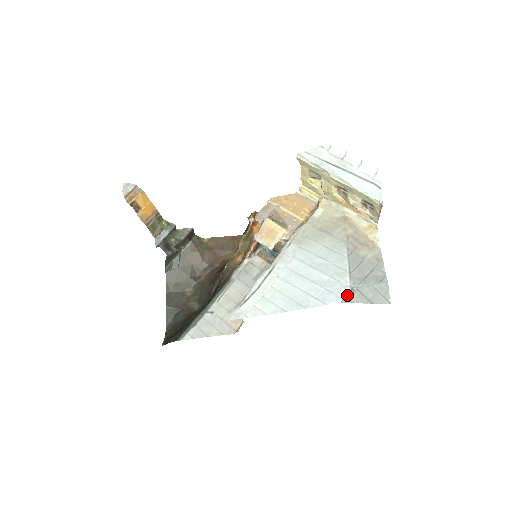
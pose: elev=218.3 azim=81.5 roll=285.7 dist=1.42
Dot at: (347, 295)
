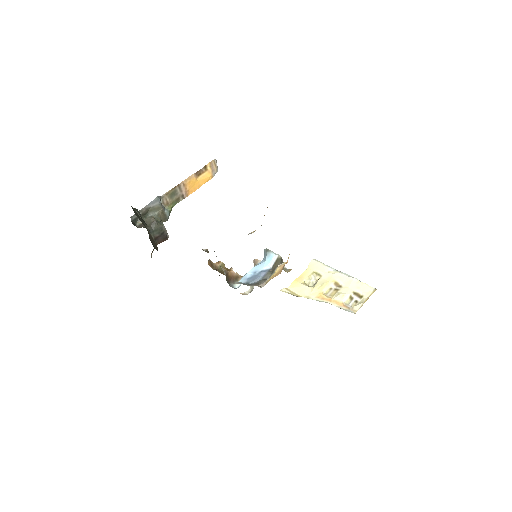
Dot at: occluded
